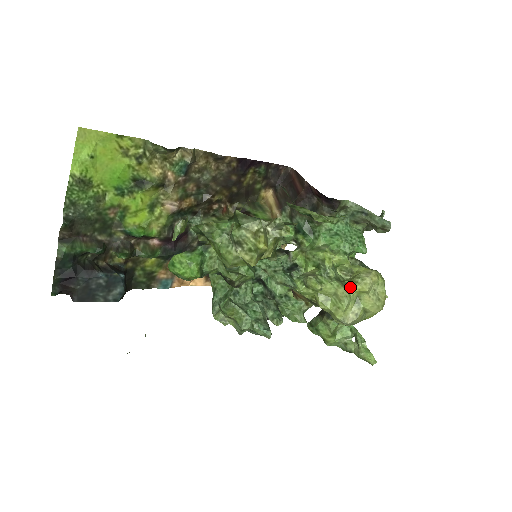
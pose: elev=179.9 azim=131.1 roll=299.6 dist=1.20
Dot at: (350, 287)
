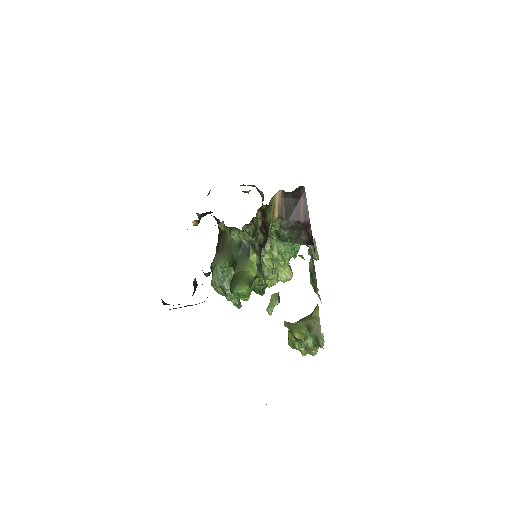
Dot at: (278, 278)
